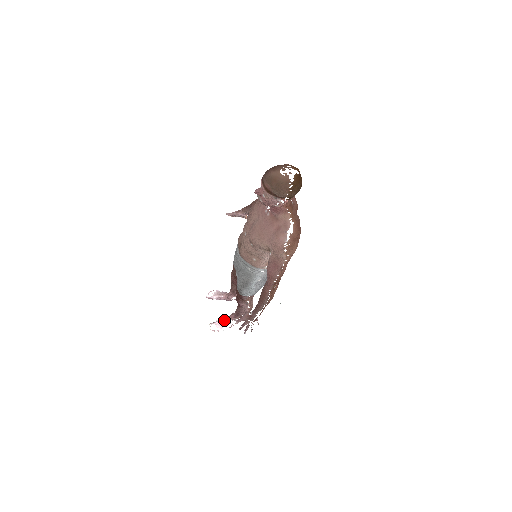
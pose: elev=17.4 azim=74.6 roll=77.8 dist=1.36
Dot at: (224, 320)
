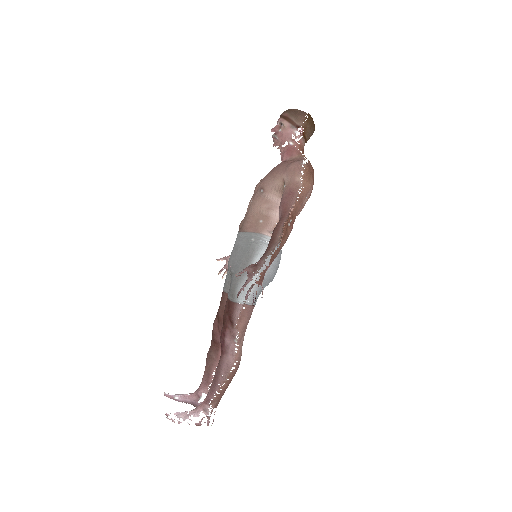
Dot at: occluded
